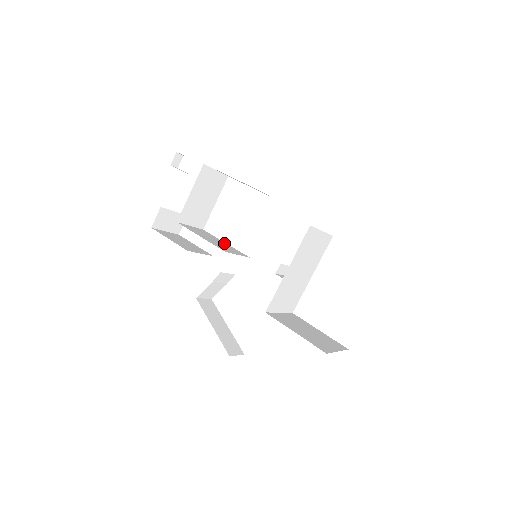
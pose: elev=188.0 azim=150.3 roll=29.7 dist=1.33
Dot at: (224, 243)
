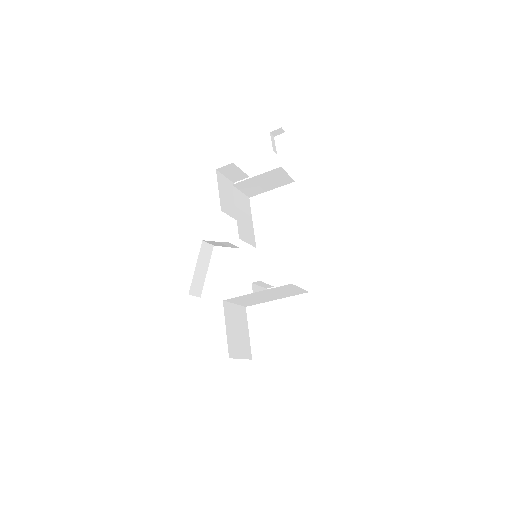
Dot at: (251, 222)
